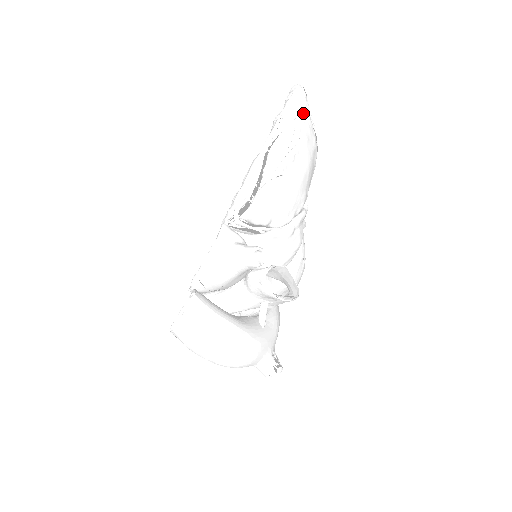
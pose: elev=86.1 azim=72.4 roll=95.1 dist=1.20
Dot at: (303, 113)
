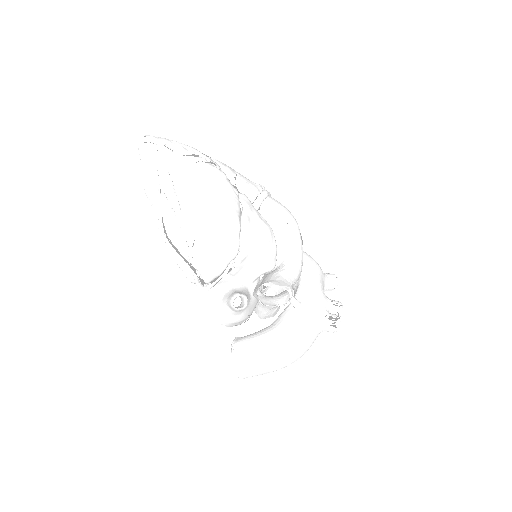
Dot at: (162, 166)
